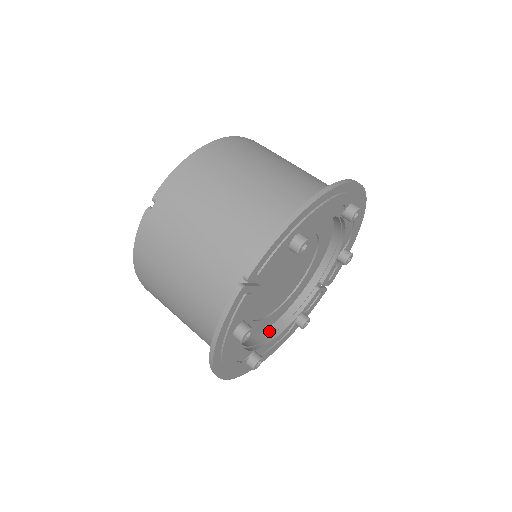
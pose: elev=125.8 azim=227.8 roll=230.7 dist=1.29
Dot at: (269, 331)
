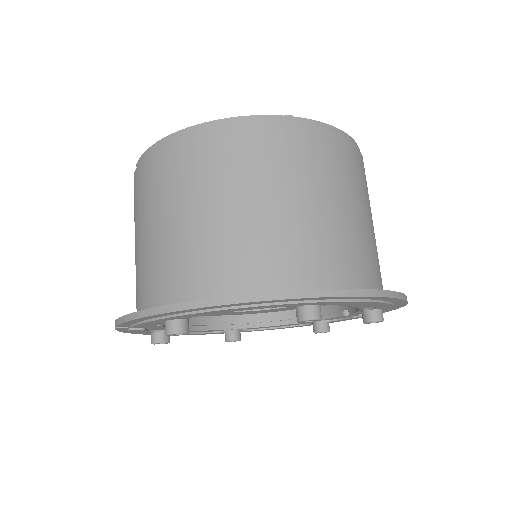
Dot at: (275, 315)
